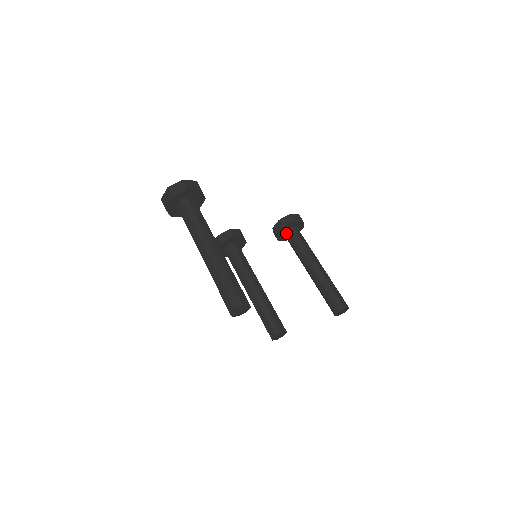
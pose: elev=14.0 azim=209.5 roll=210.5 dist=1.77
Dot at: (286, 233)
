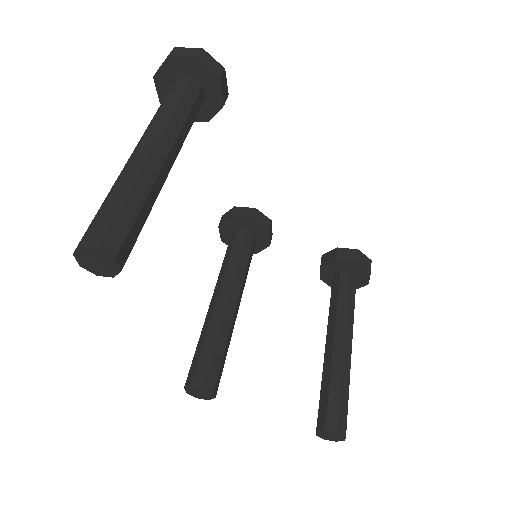
Dot at: (335, 272)
